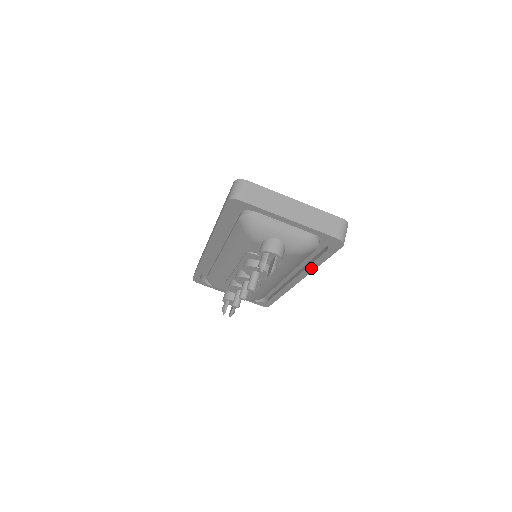
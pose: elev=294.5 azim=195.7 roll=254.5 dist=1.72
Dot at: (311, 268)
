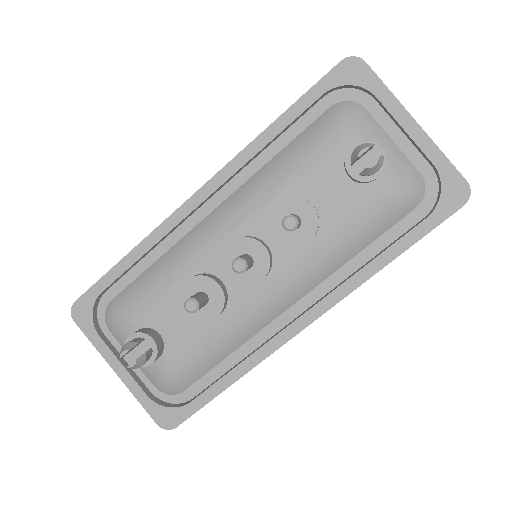
Dot at: (366, 273)
